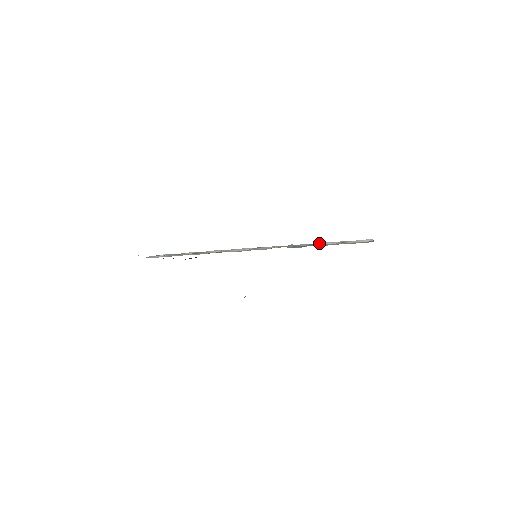
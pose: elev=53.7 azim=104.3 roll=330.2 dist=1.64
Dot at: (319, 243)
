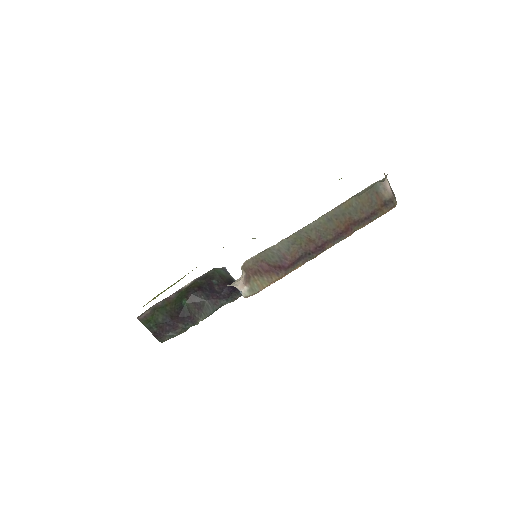
Dot at: occluded
